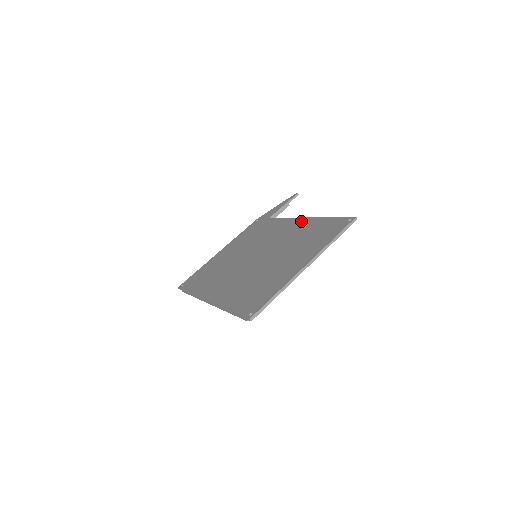
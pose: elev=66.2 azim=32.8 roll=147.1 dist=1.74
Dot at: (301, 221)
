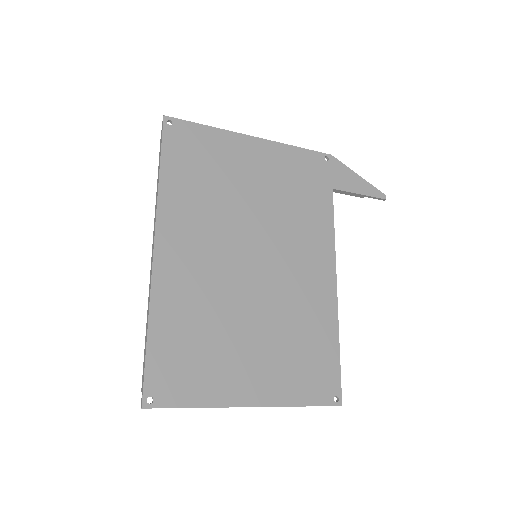
Dot at: (330, 288)
